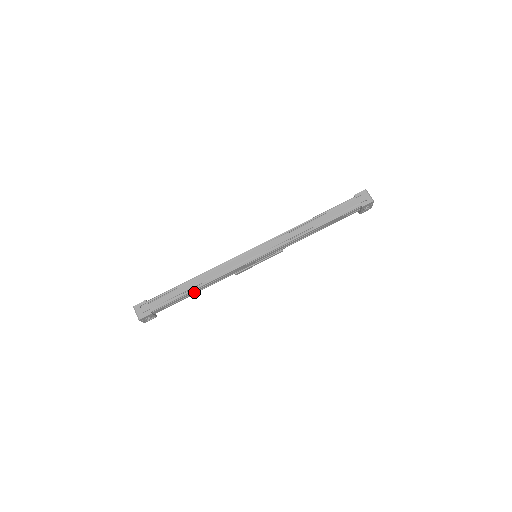
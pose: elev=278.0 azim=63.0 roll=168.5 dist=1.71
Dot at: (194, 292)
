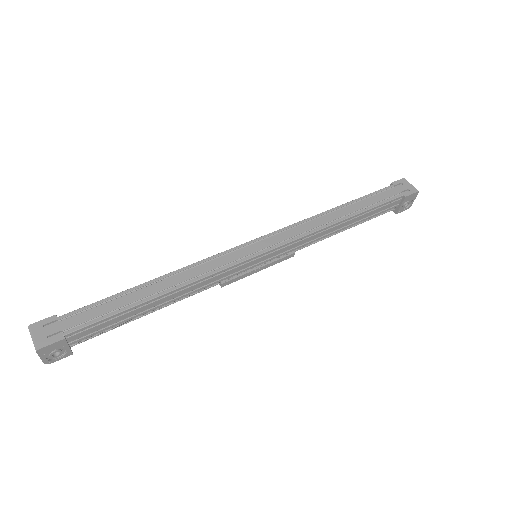
Dot at: (150, 306)
